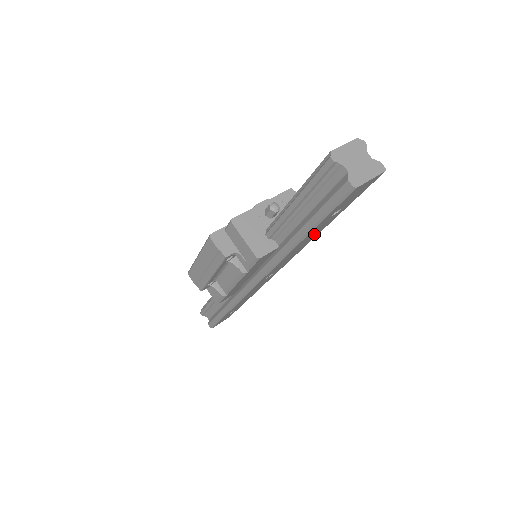
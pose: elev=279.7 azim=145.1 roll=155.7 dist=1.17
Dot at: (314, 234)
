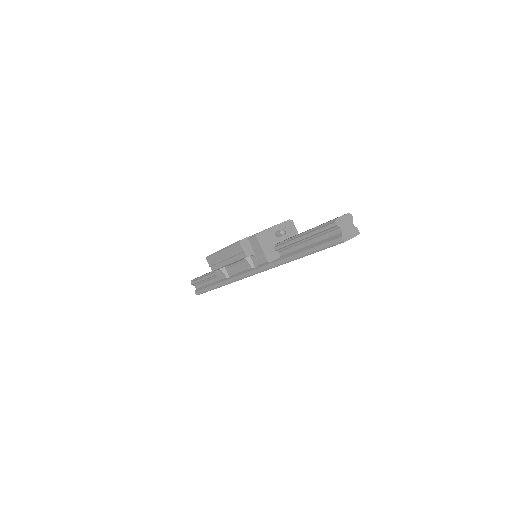
Dot at: occluded
